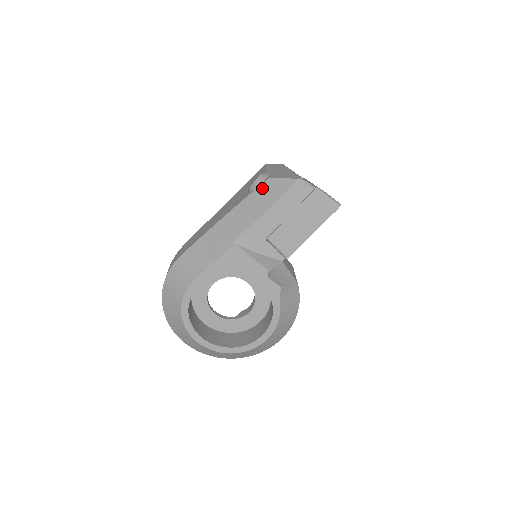
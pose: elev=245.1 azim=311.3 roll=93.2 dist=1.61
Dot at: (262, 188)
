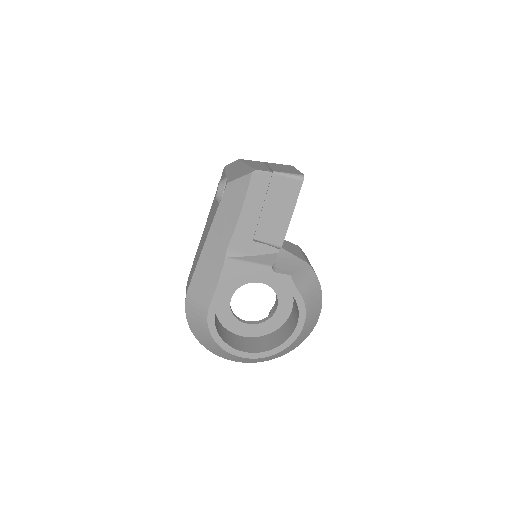
Dot at: (226, 195)
